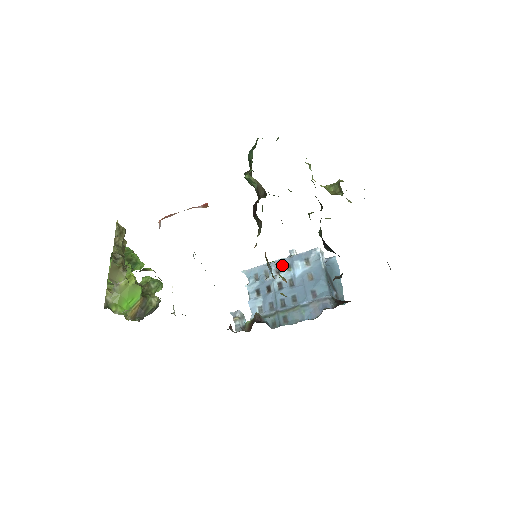
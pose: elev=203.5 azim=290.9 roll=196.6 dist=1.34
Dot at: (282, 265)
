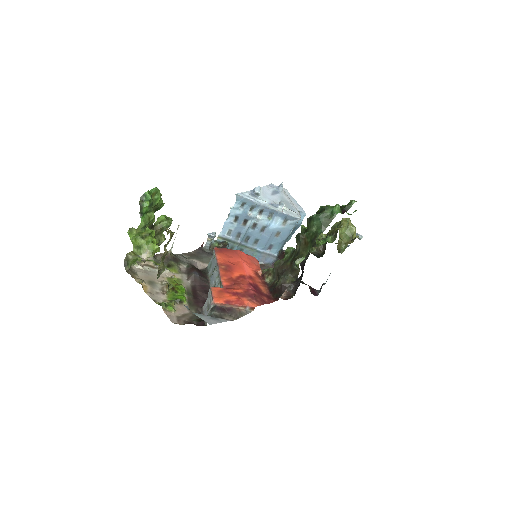
Dot at: (268, 212)
